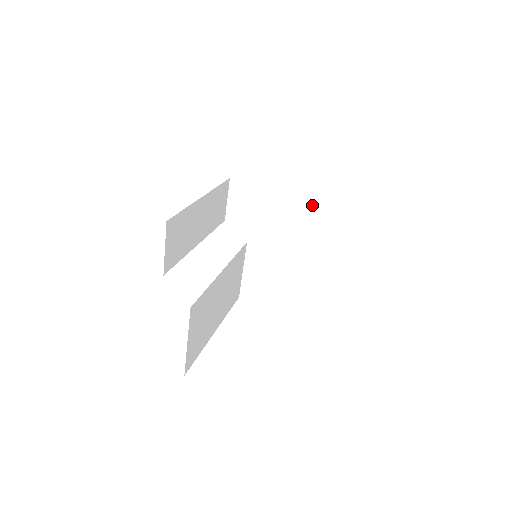
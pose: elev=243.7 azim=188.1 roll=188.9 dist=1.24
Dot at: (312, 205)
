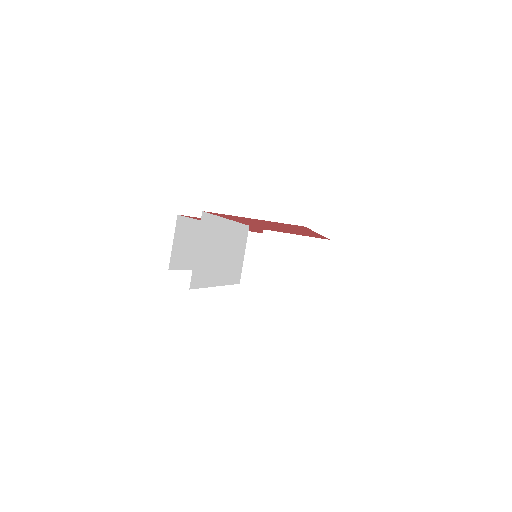
Dot at: occluded
